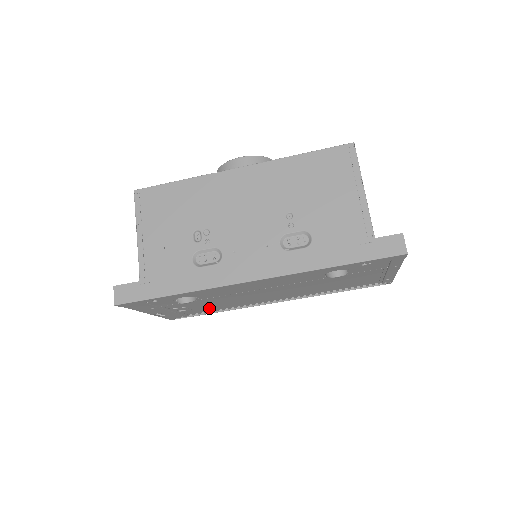
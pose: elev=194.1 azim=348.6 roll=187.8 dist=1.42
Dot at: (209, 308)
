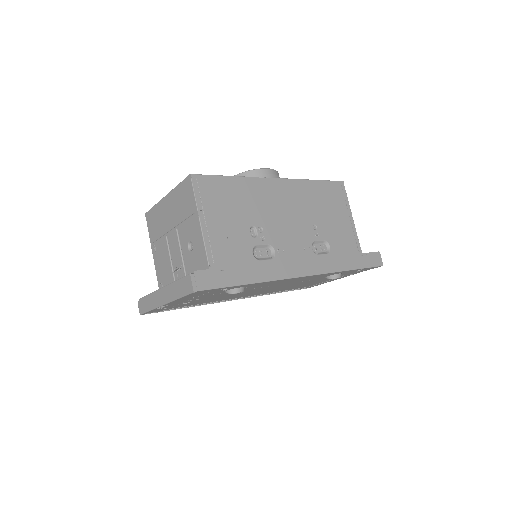
Dot at: (199, 302)
